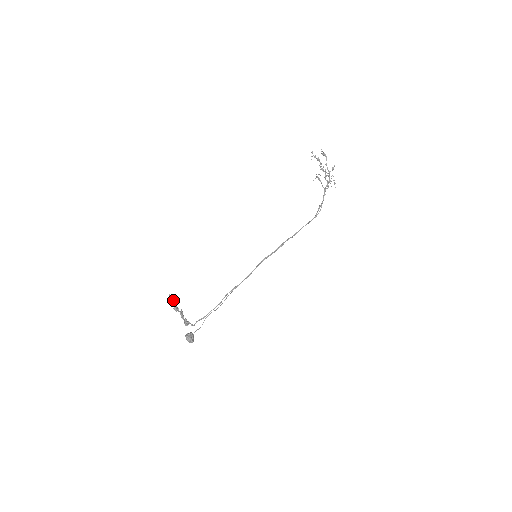
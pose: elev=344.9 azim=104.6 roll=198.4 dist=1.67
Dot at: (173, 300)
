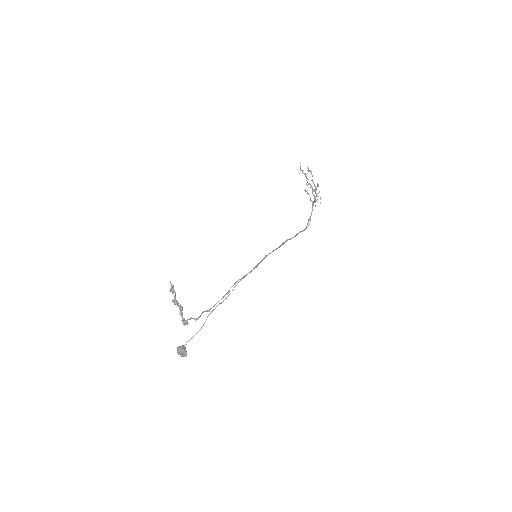
Dot at: (173, 289)
